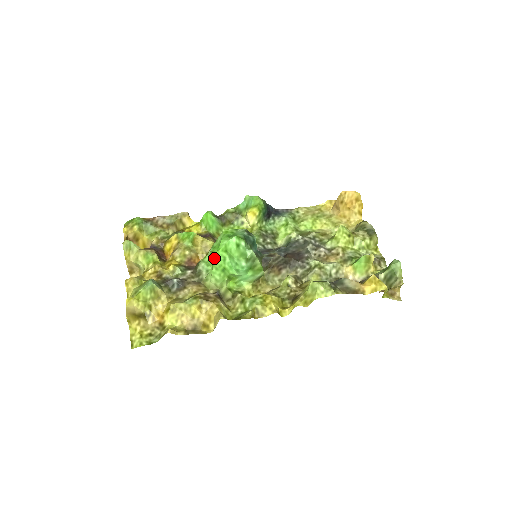
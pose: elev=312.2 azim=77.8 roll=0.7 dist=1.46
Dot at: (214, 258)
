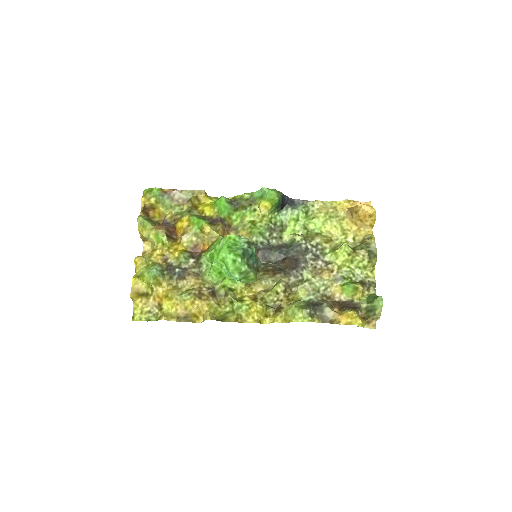
Dot at: (213, 262)
